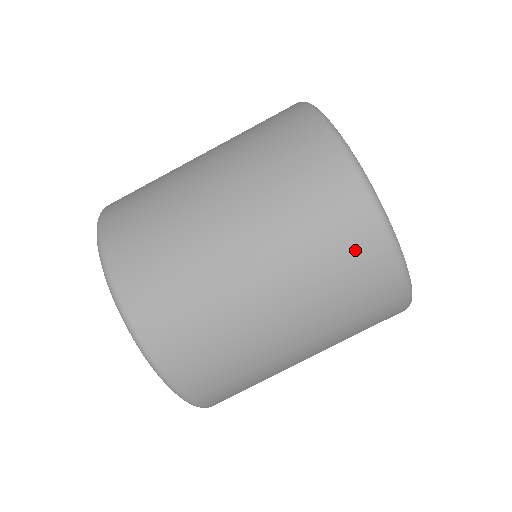
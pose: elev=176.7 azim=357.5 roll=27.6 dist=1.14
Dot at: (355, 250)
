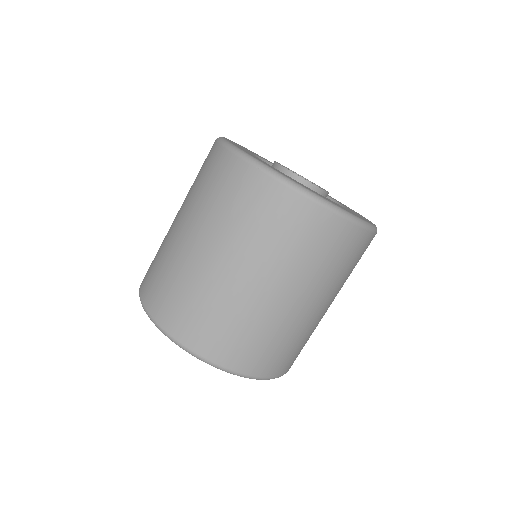
Dot at: (327, 239)
